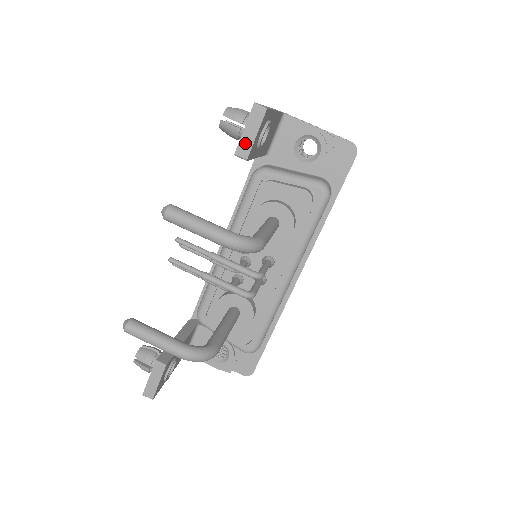
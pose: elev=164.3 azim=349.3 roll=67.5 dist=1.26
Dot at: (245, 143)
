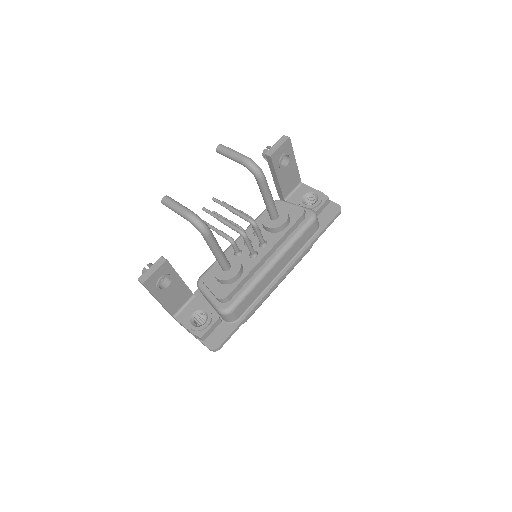
Dot at: (273, 149)
